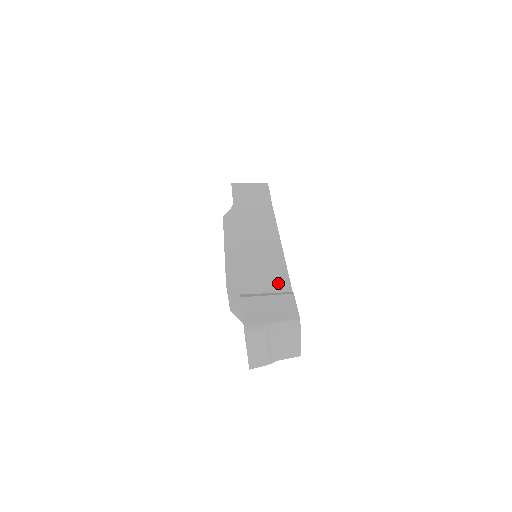
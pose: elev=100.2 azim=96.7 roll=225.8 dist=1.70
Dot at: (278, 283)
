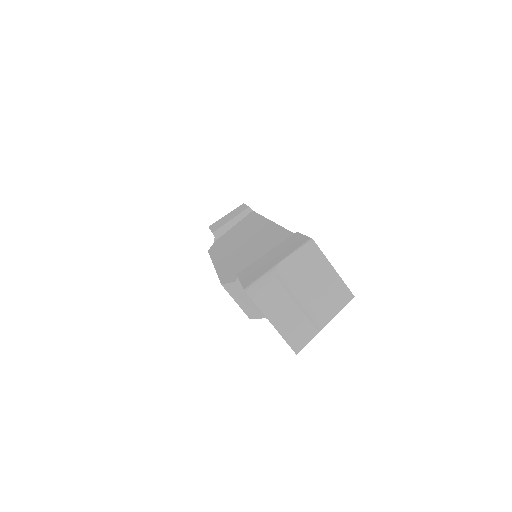
Dot at: (278, 242)
